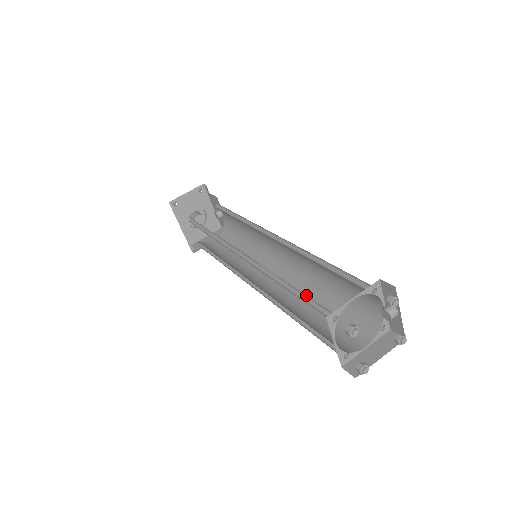
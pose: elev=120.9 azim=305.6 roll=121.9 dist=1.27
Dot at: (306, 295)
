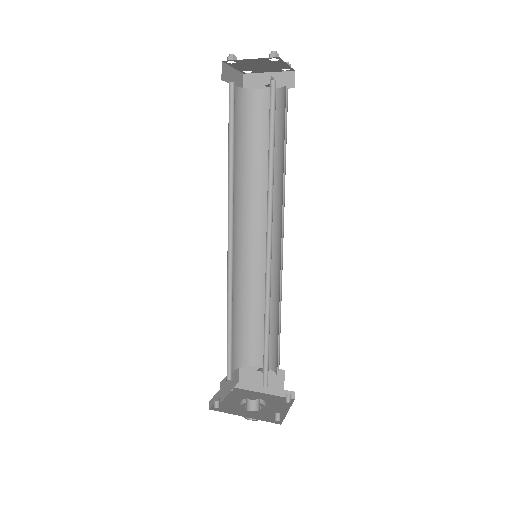
Dot at: (231, 127)
